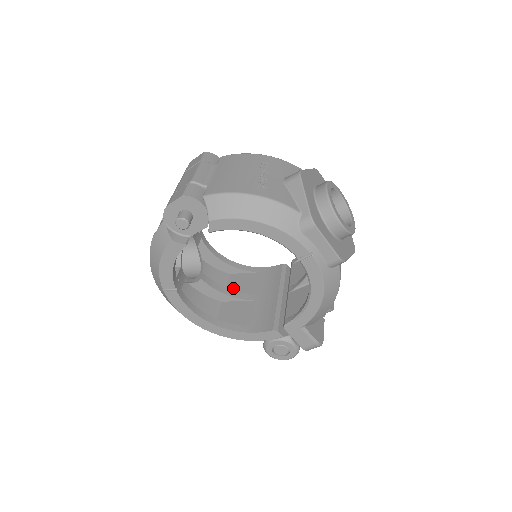
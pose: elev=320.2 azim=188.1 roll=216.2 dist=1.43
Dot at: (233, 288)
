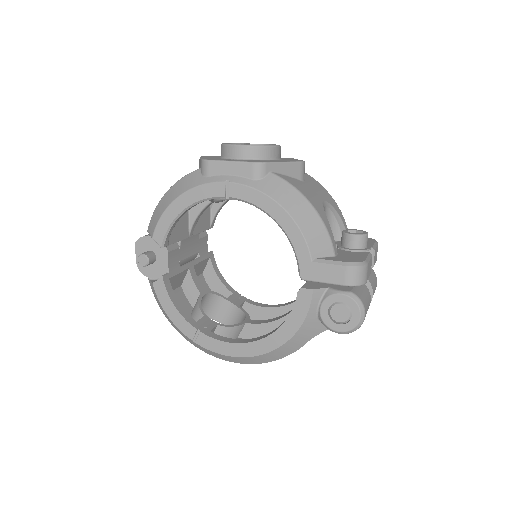
Dot at: occluded
